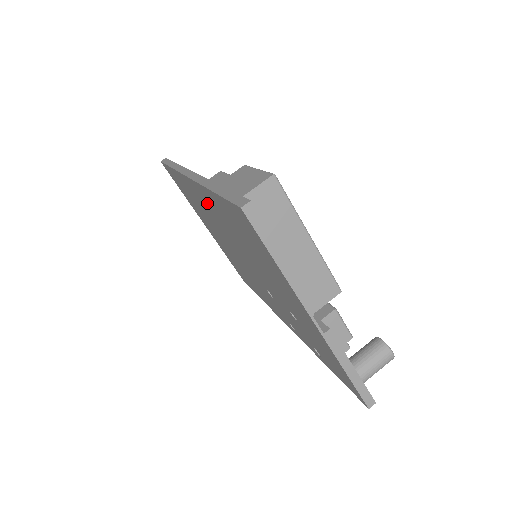
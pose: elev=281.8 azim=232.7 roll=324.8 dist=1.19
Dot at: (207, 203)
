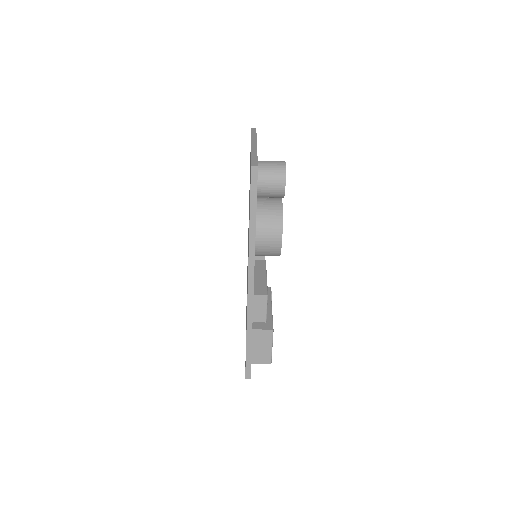
Dot at: occluded
